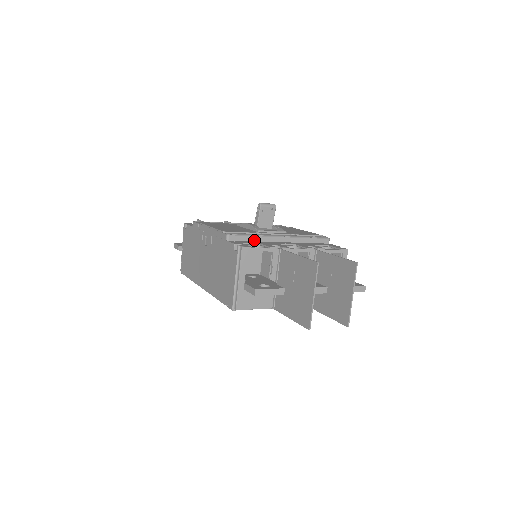
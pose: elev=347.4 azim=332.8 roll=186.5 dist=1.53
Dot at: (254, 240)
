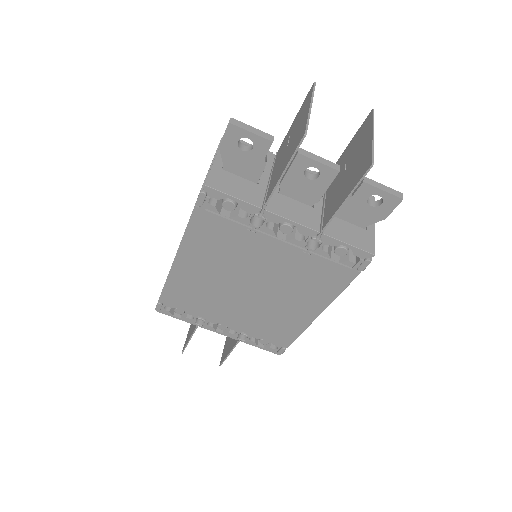
Dot at: occluded
